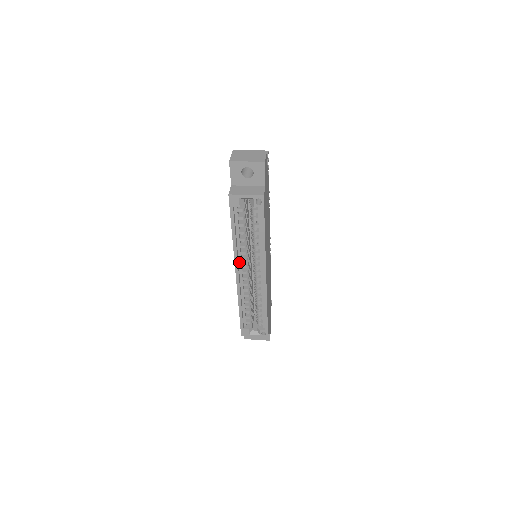
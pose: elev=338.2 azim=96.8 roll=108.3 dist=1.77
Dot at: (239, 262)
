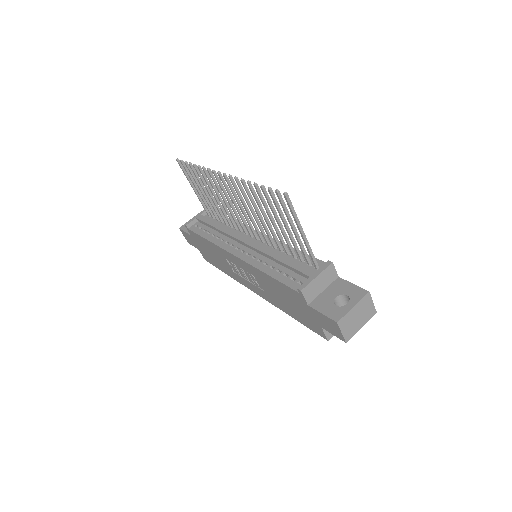
Dot at: occluded
